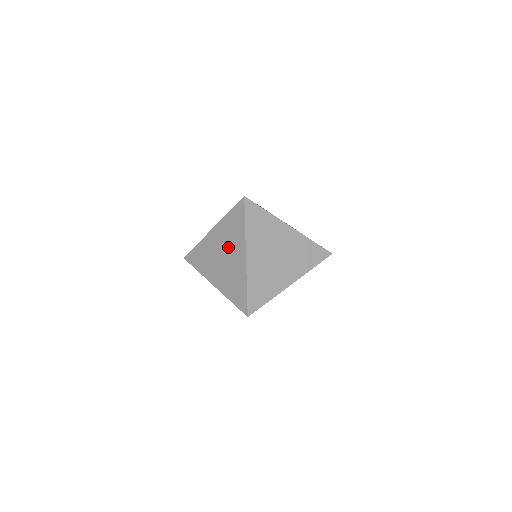
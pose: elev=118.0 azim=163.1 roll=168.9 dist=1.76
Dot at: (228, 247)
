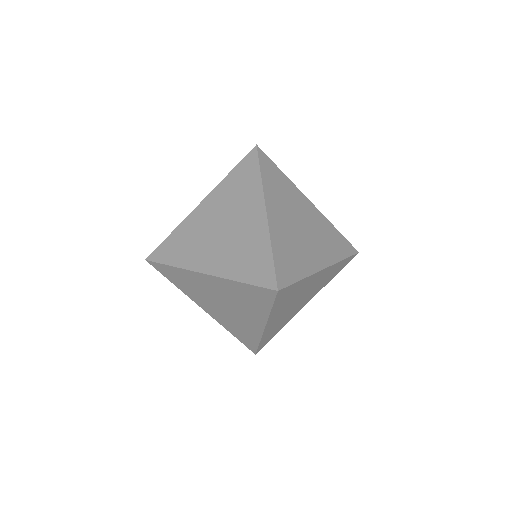
Dot at: (235, 305)
